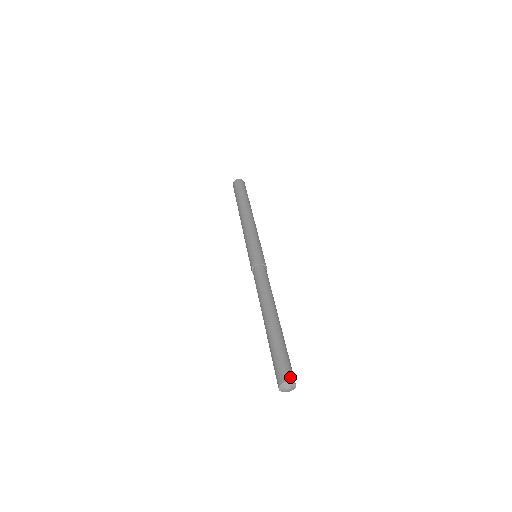
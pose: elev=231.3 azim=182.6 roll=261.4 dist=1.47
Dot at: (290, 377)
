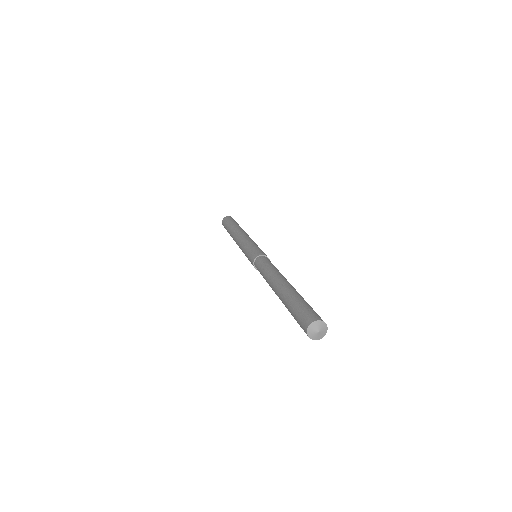
Dot at: occluded
